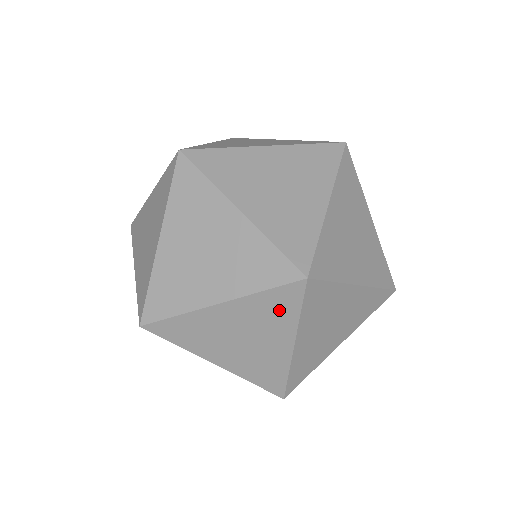
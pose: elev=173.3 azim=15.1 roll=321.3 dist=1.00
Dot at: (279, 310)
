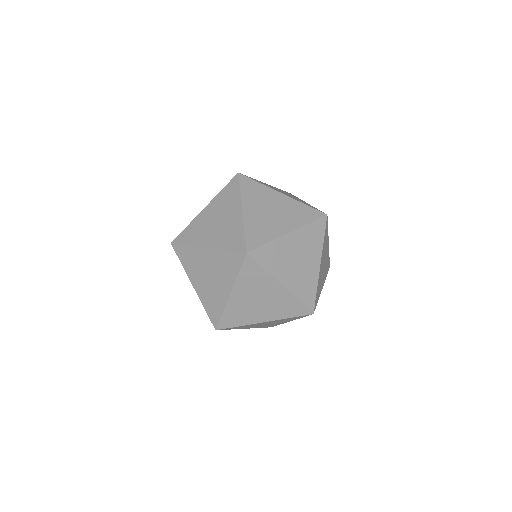
Dot at: occluded
